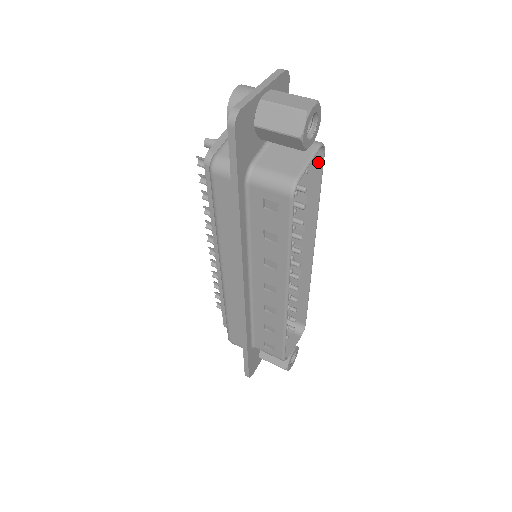
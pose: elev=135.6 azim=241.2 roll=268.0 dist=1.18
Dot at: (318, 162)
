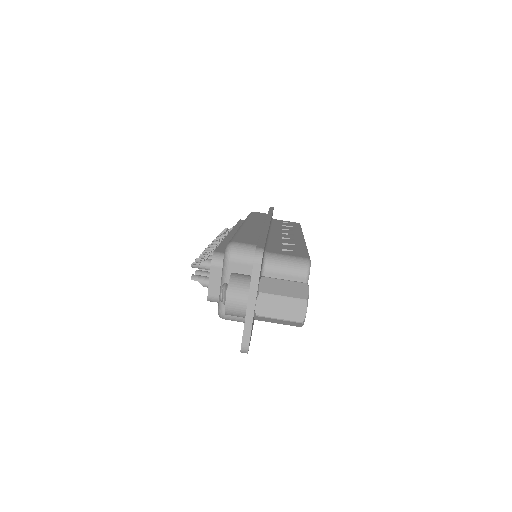
Dot at: occluded
